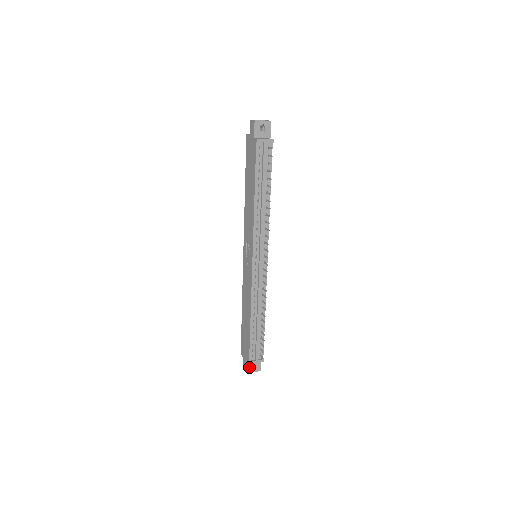
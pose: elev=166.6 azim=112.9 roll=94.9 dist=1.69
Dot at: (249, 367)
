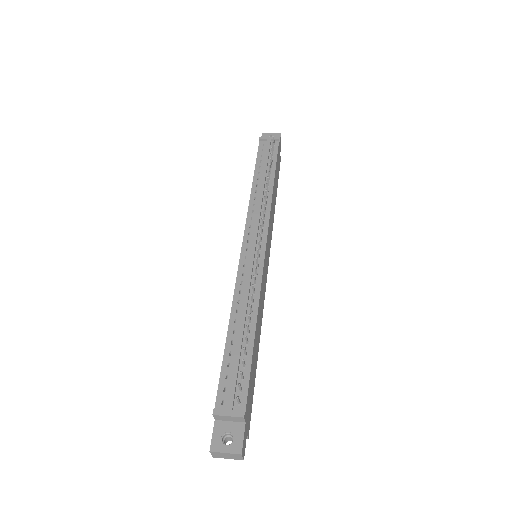
Dot at: (217, 437)
